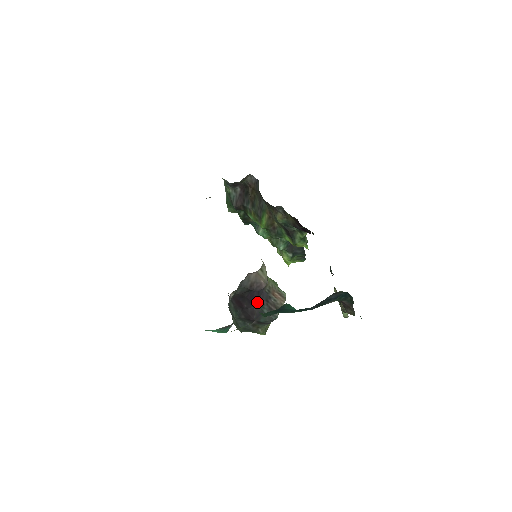
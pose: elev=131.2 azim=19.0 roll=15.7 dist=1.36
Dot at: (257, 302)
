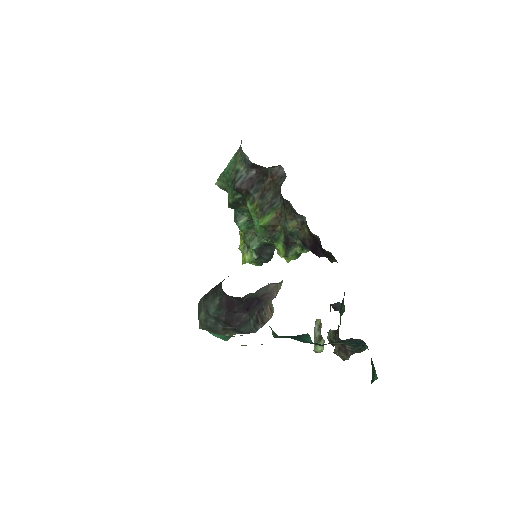
Dot at: (250, 310)
